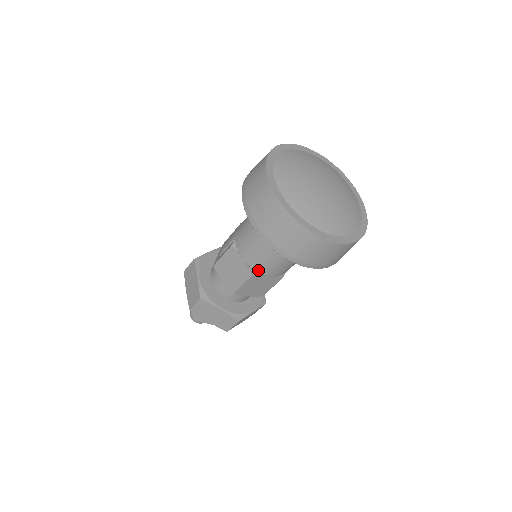
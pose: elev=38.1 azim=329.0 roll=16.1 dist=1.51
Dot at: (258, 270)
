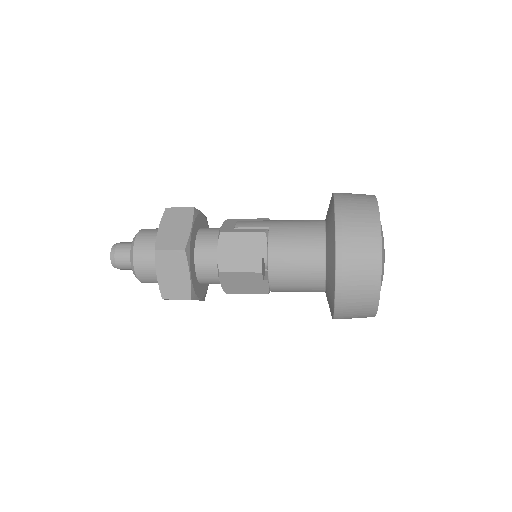
Dot at: (271, 272)
